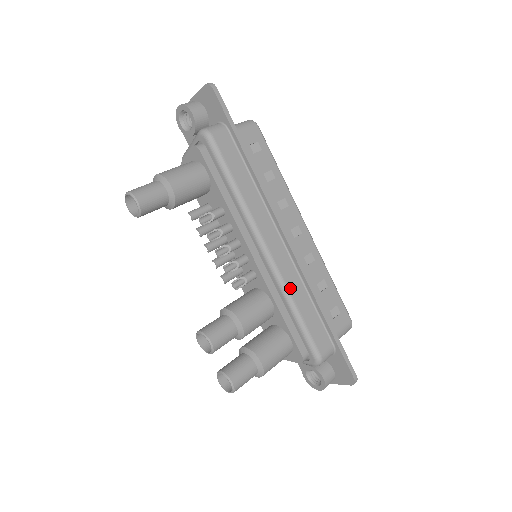
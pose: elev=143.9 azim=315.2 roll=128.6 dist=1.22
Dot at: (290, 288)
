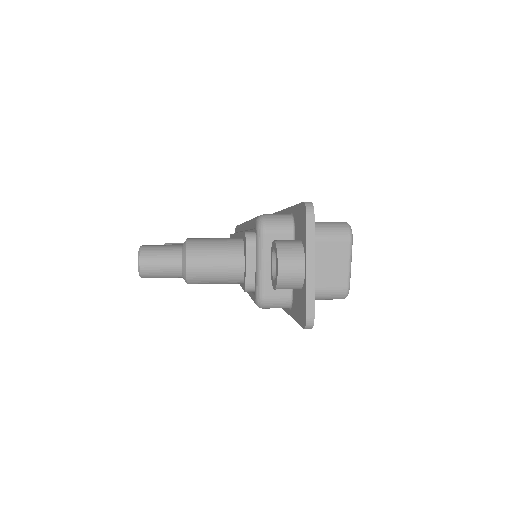
Dot at: occluded
